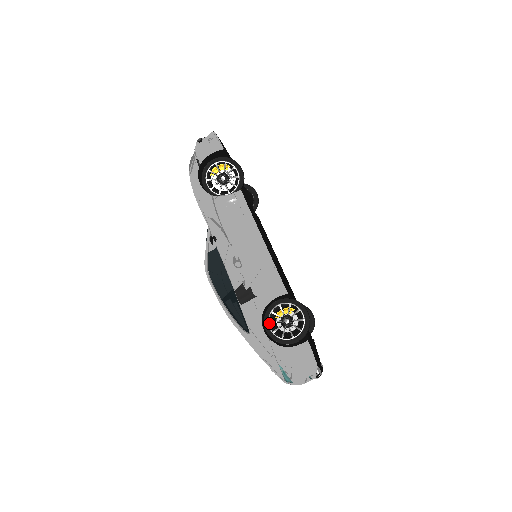
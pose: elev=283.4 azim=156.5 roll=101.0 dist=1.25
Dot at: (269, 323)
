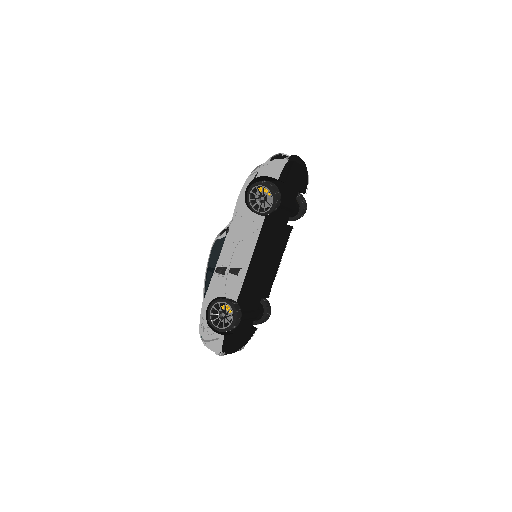
Dot at: (213, 307)
